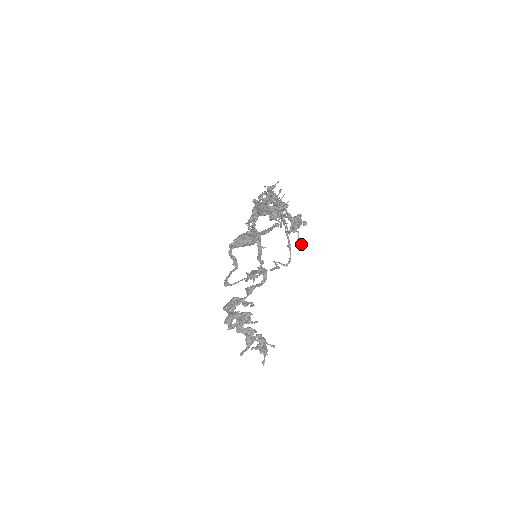
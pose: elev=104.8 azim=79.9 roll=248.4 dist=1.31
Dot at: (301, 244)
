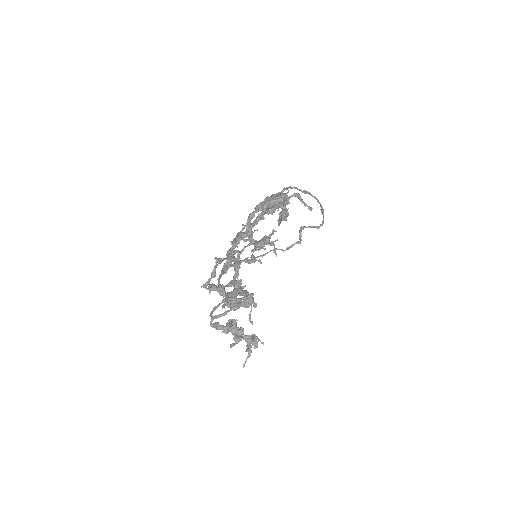
Dot at: (251, 321)
